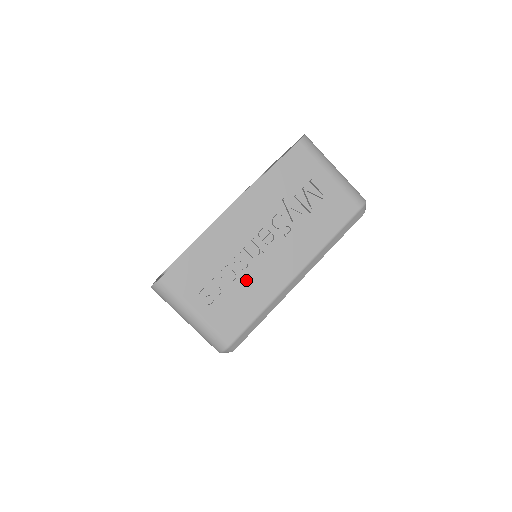
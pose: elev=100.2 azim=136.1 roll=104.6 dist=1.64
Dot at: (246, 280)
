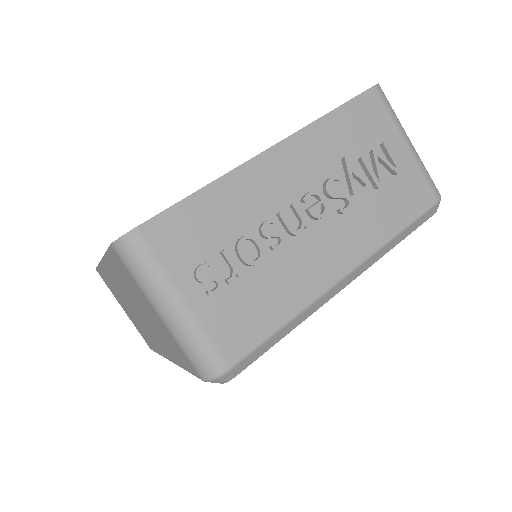
Dot at: (272, 265)
